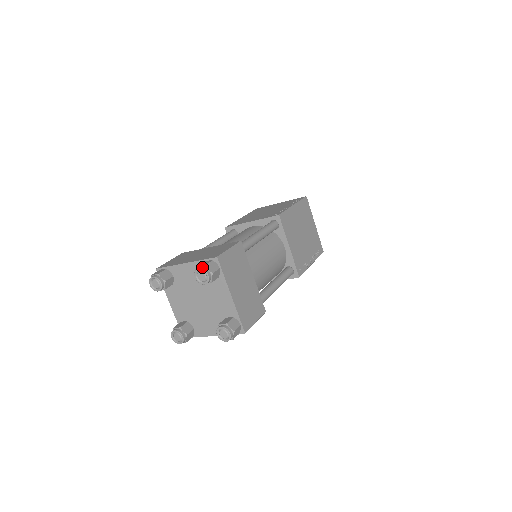
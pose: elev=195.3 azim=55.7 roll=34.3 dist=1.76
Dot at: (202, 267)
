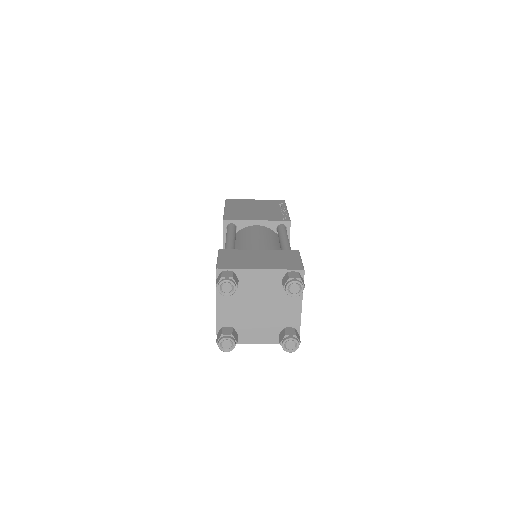
Dot at: (298, 280)
